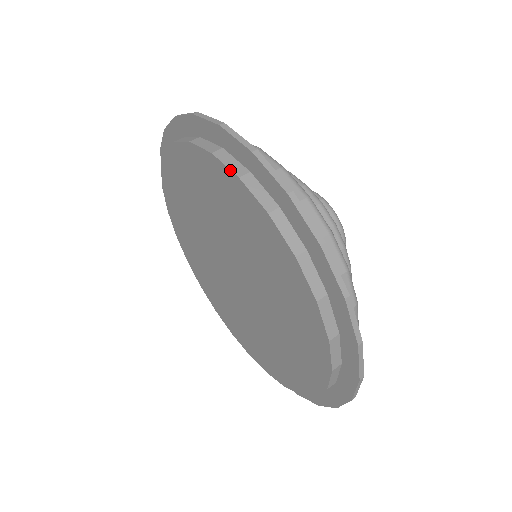
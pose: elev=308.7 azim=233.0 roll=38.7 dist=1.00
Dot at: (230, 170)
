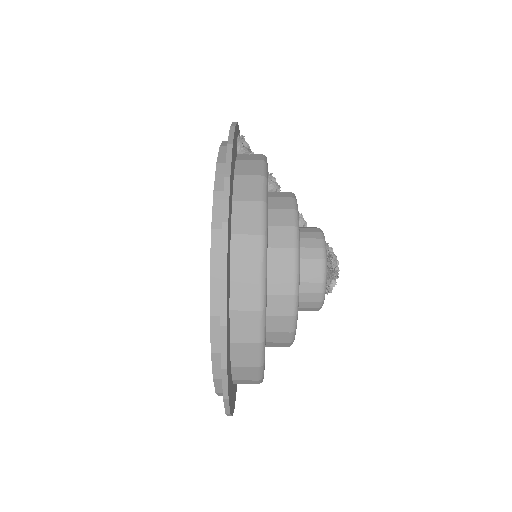
Dot at: (210, 303)
